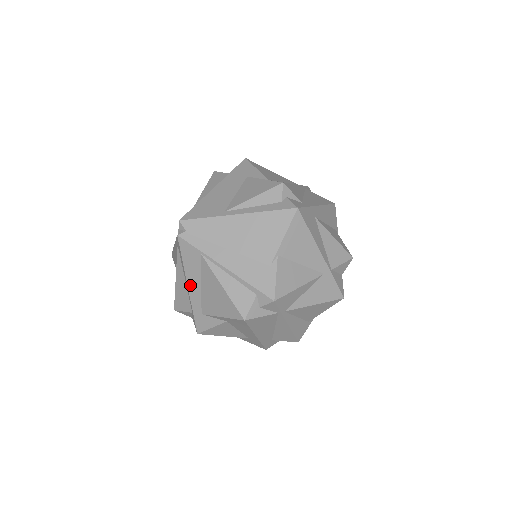
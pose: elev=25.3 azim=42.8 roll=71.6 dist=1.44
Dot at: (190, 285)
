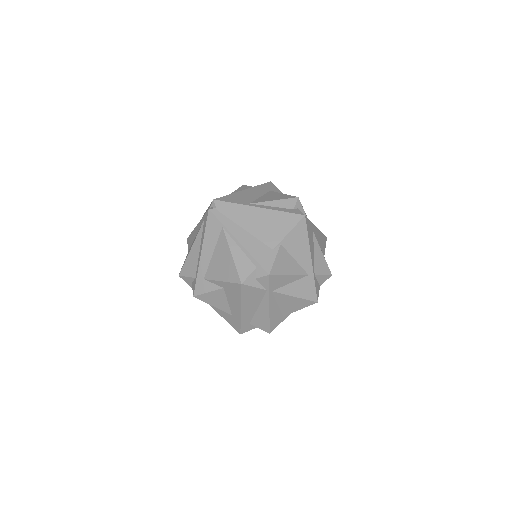
Dot at: (203, 252)
